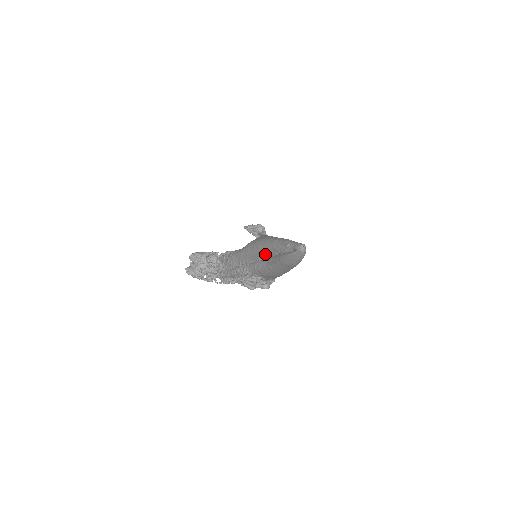
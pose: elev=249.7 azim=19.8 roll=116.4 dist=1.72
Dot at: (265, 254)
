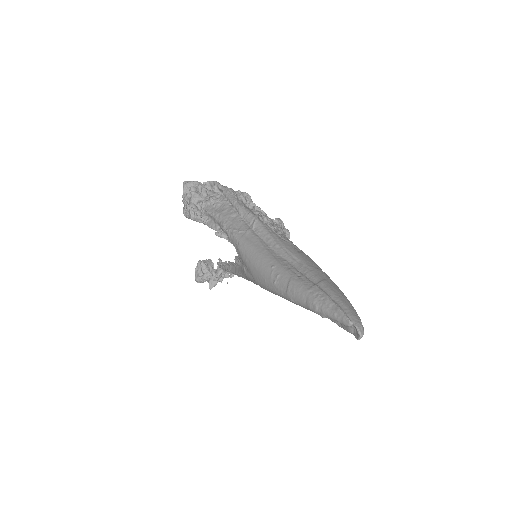
Dot at: occluded
